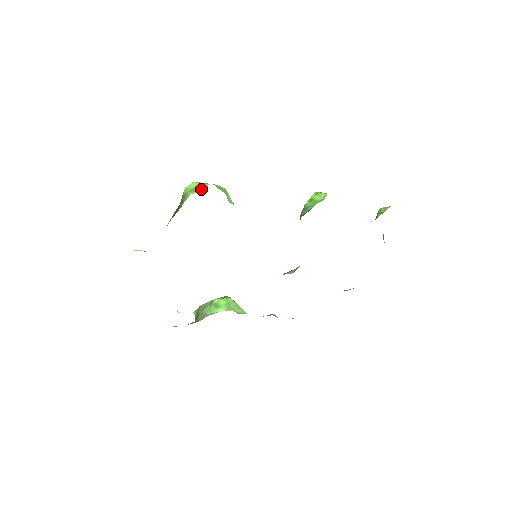
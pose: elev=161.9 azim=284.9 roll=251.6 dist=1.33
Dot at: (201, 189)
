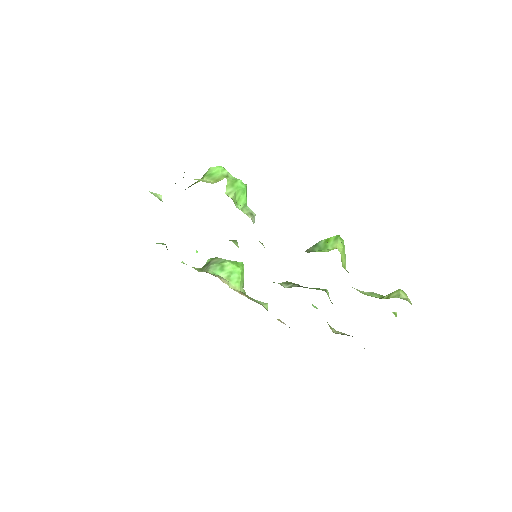
Dot at: (215, 179)
